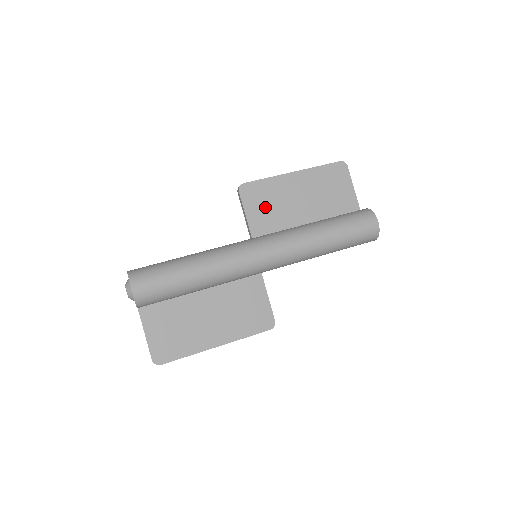
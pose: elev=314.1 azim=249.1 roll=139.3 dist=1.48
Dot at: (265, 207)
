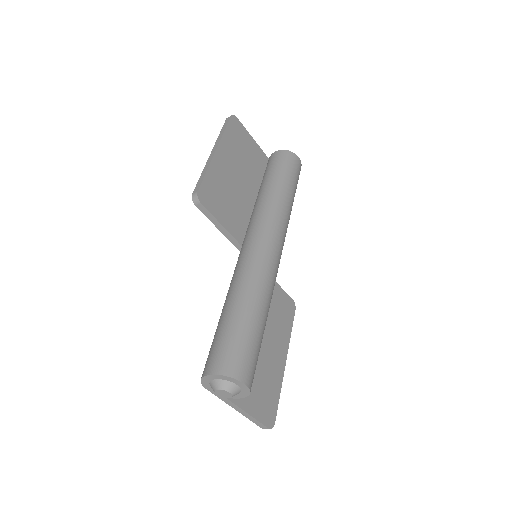
Dot at: (225, 203)
